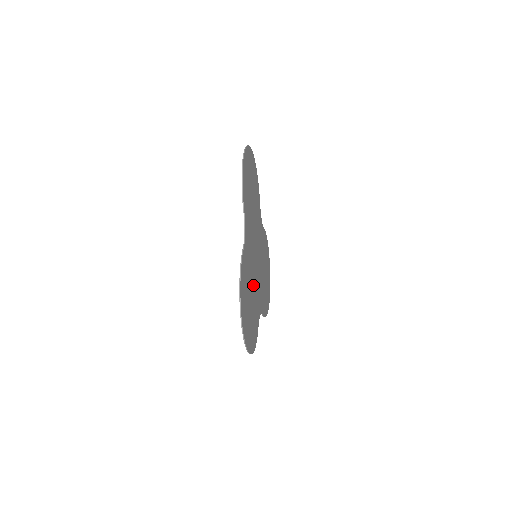
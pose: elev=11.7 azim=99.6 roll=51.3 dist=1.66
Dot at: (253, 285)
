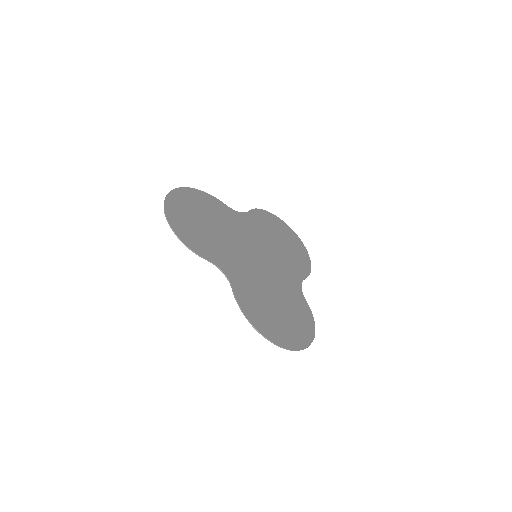
Dot at: (226, 239)
